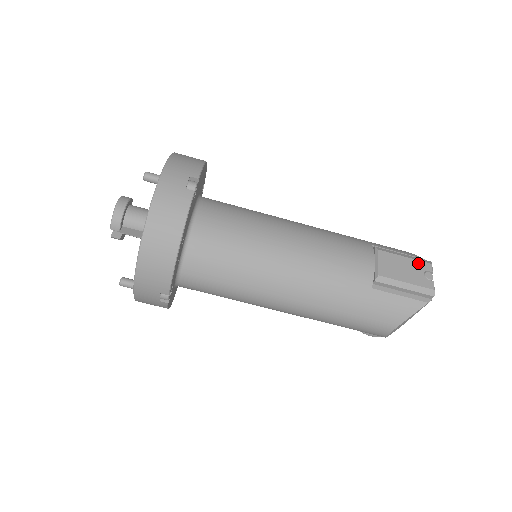
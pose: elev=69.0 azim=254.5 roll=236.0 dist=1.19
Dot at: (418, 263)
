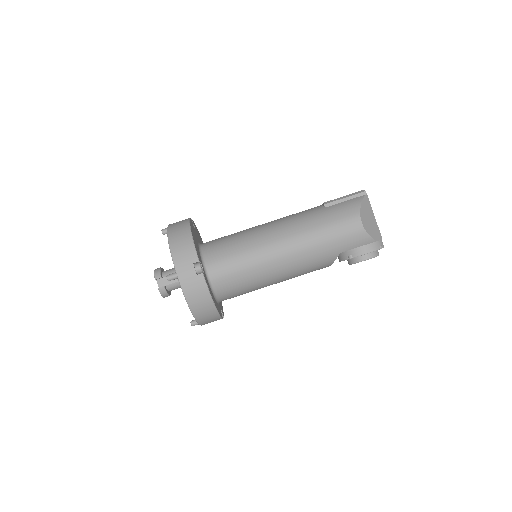
Dot at: occluded
